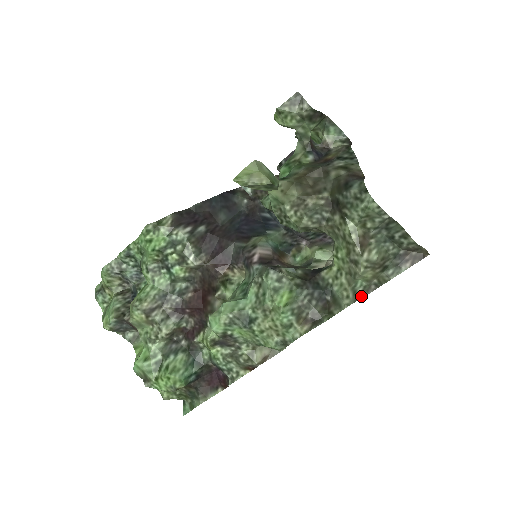
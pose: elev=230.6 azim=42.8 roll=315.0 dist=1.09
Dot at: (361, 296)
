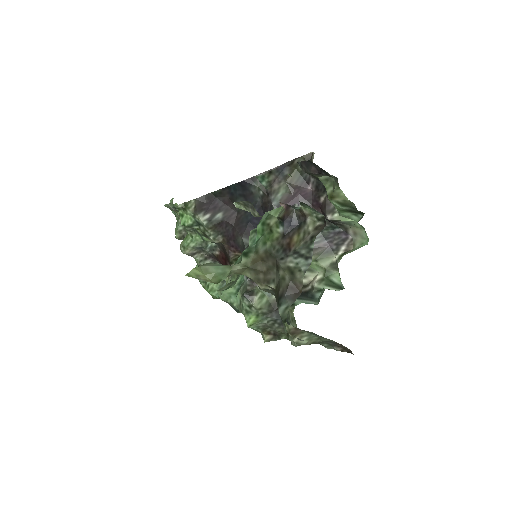
Dot at: occluded
